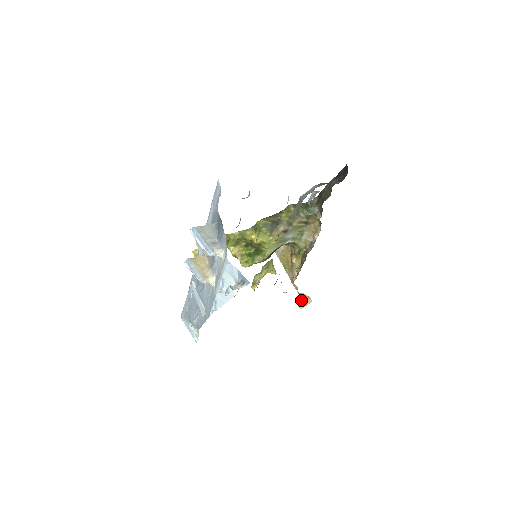
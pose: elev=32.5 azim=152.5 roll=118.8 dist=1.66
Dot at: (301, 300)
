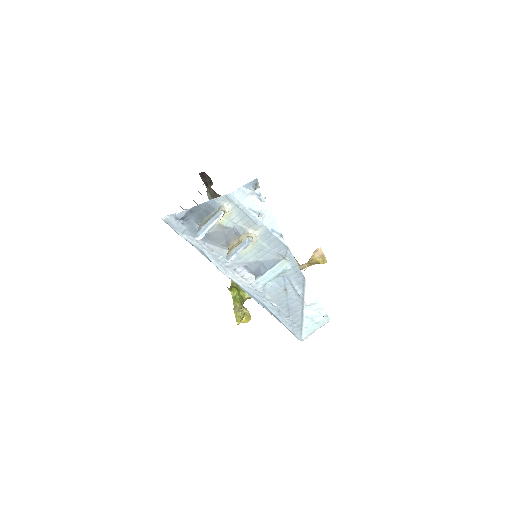
Dot at: (319, 260)
